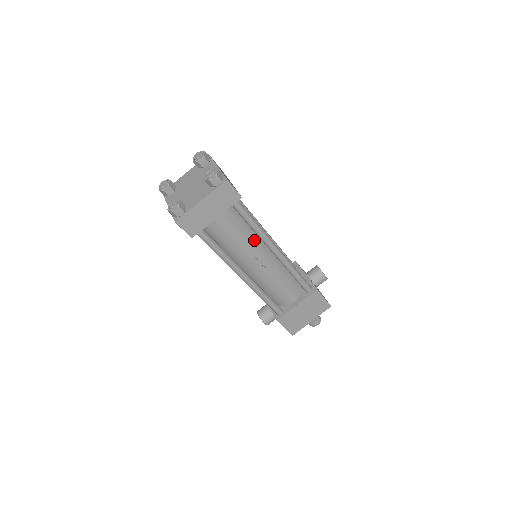
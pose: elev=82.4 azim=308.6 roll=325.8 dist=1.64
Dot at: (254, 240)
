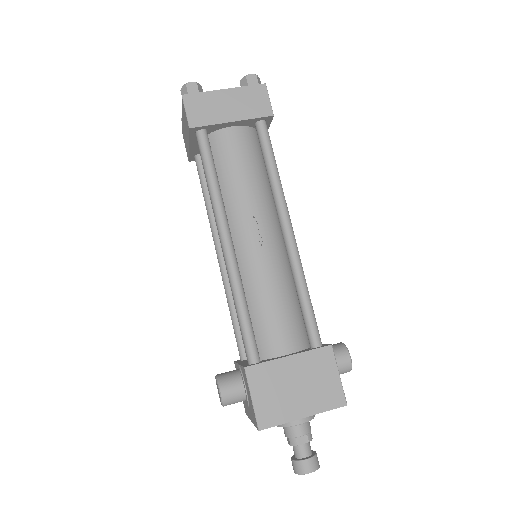
Dot at: (265, 200)
